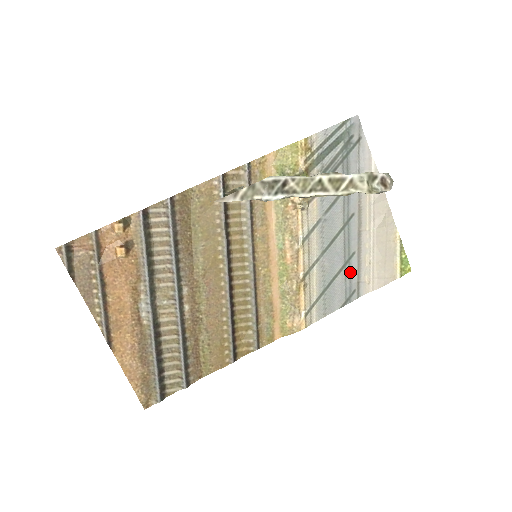
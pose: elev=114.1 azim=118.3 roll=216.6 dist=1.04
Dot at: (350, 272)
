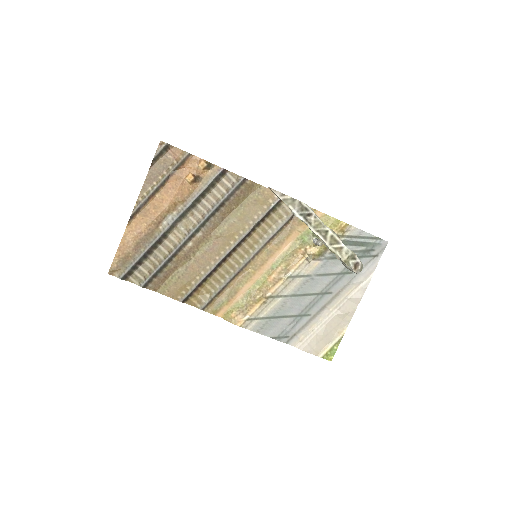
Dot at: (297, 323)
